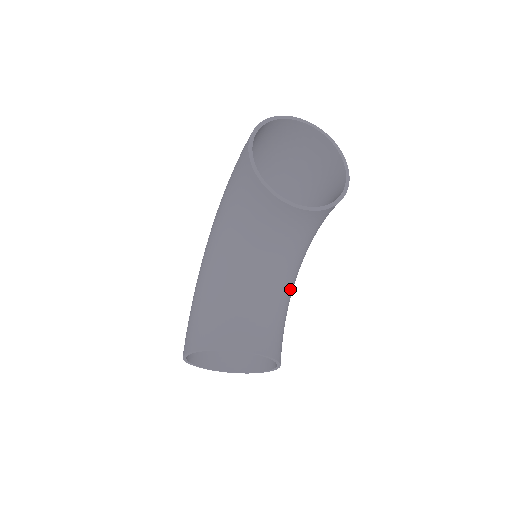
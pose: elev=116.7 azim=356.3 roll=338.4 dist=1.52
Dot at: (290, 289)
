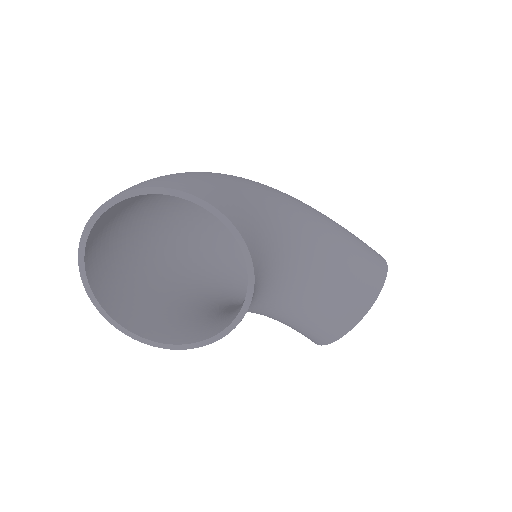
Dot at: (318, 249)
